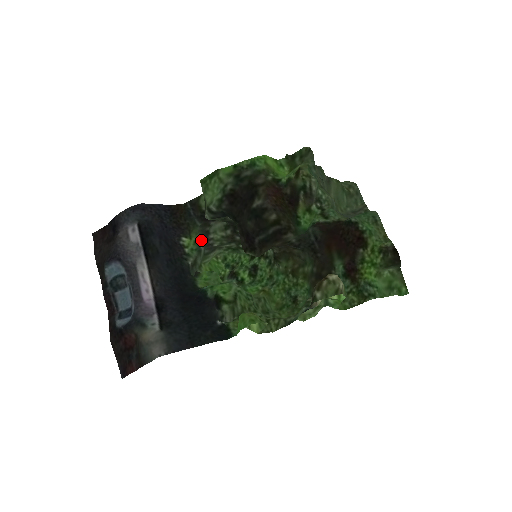
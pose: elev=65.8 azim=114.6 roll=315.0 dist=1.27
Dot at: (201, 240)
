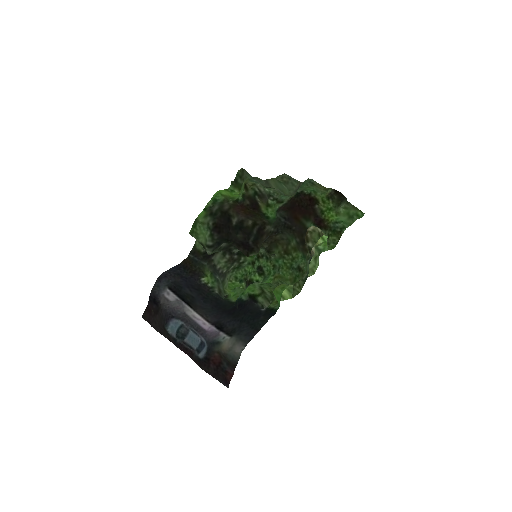
Dot at: (214, 273)
